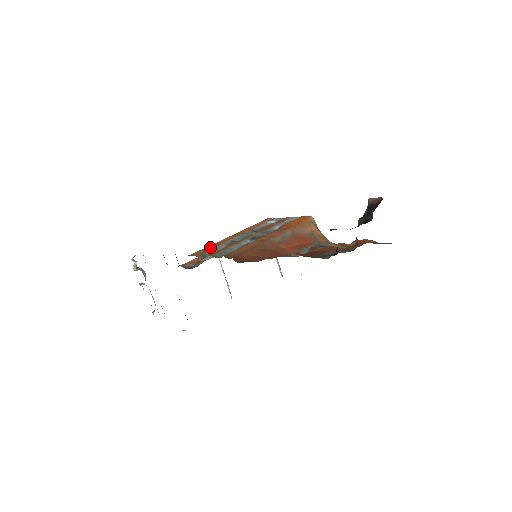
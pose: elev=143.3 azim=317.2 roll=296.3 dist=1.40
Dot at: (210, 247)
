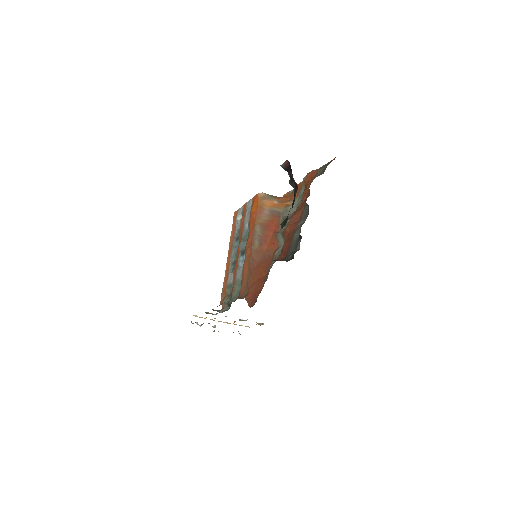
Dot at: (225, 283)
